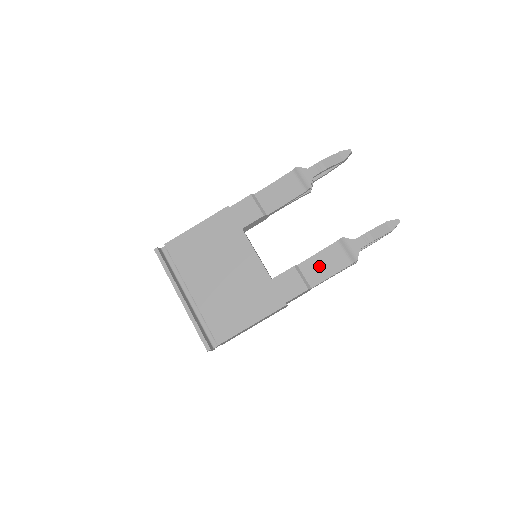
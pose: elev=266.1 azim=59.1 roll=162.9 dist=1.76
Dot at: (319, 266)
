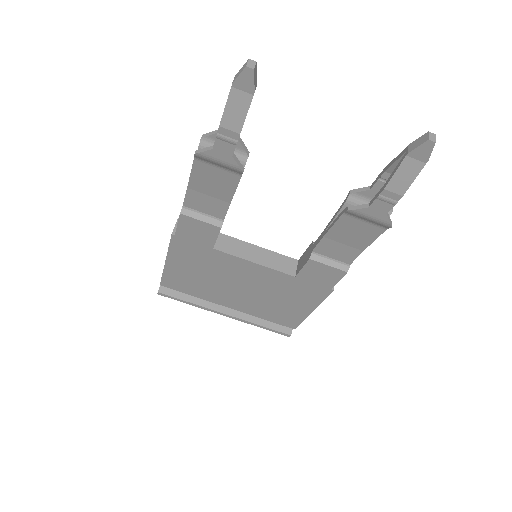
Dot at: (341, 243)
